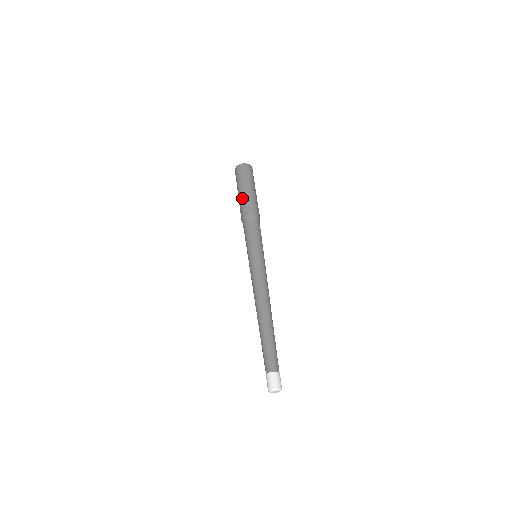
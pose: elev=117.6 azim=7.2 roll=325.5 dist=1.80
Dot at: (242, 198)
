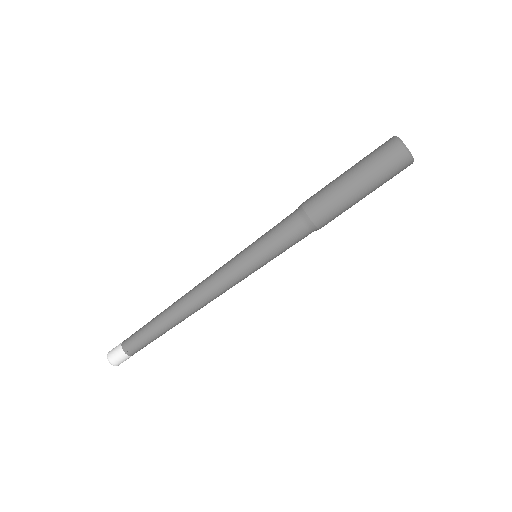
Dot at: (342, 198)
